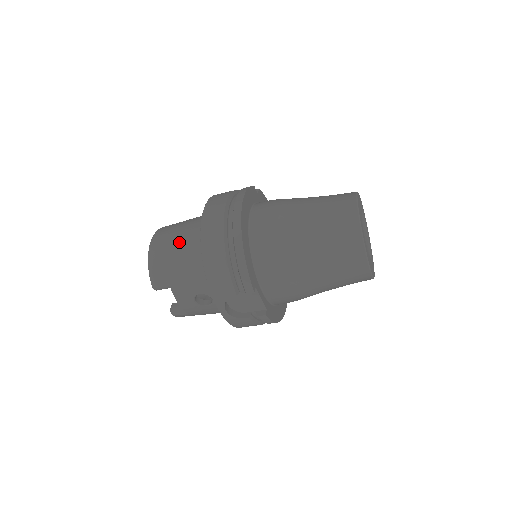
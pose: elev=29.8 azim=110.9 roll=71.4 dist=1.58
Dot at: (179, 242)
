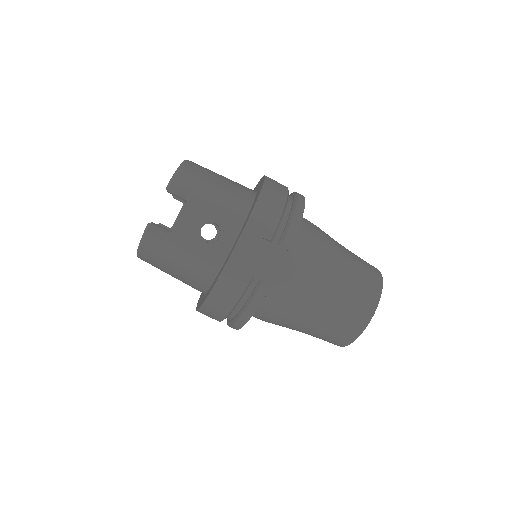
Dot at: (223, 177)
